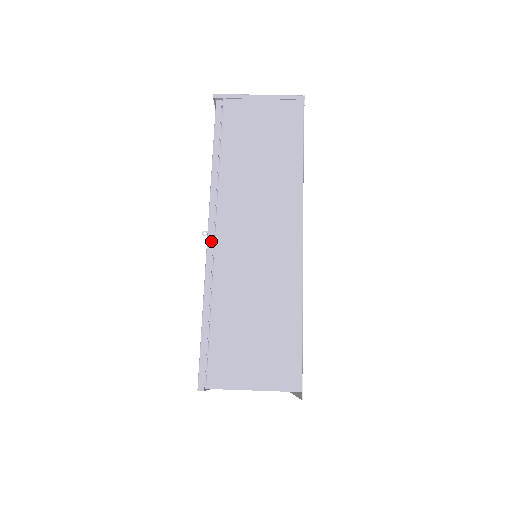
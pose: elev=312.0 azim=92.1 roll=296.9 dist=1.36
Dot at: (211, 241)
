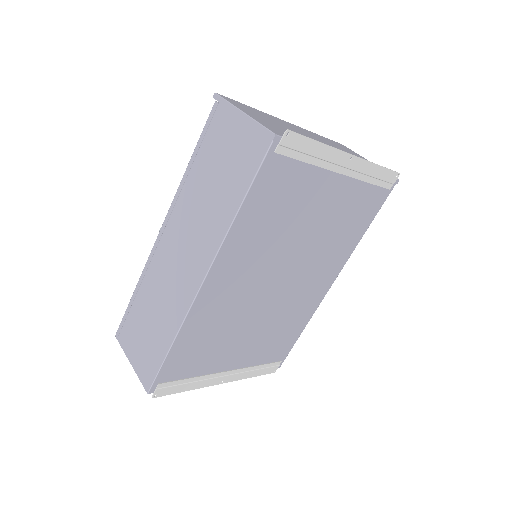
Dot at: (158, 241)
